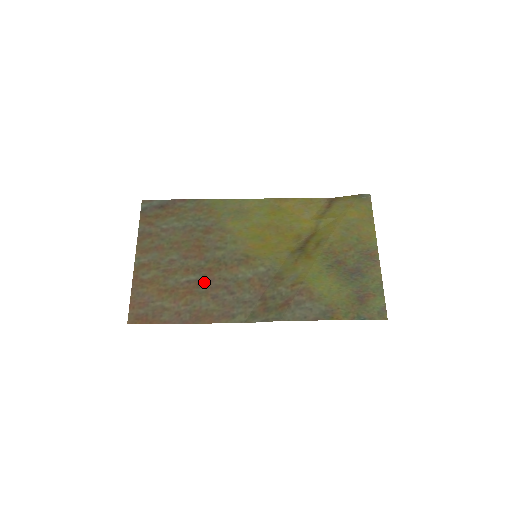
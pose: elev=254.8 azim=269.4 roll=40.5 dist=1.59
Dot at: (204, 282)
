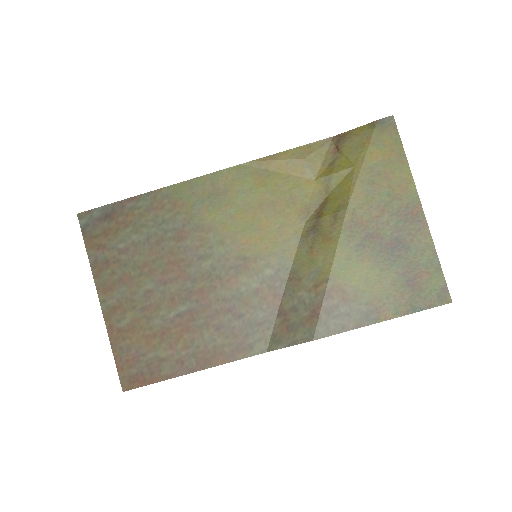
Dot at: (199, 311)
